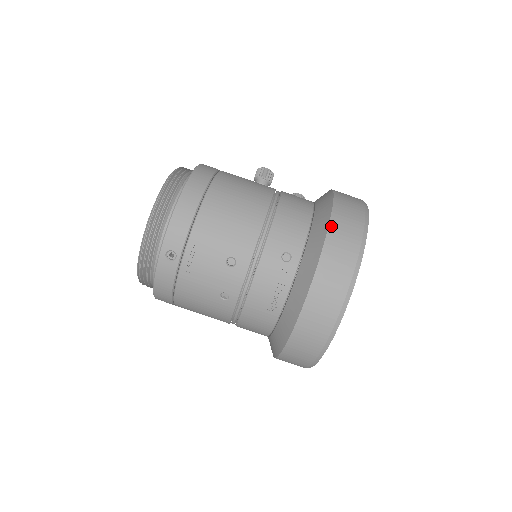
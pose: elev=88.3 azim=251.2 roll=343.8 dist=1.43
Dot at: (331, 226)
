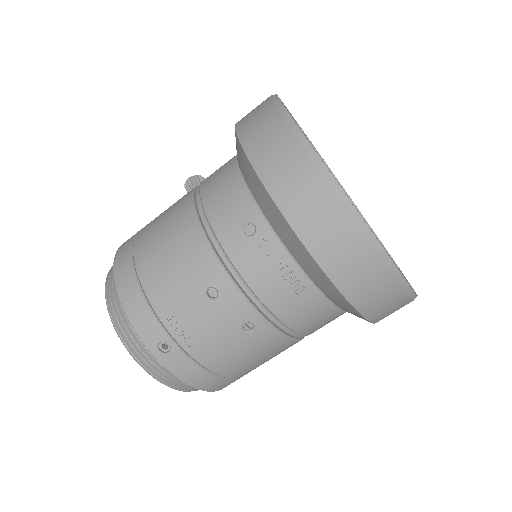
Dot at: (249, 153)
